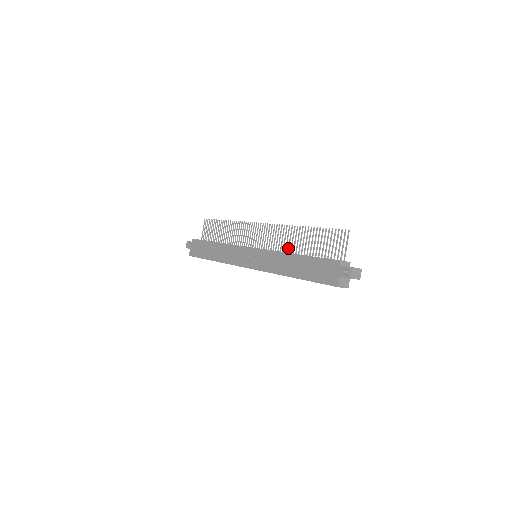
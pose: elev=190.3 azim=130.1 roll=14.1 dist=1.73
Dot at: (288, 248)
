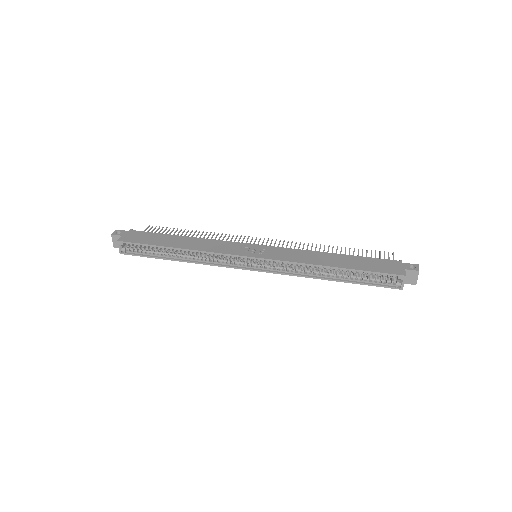
Dot at: occluded
